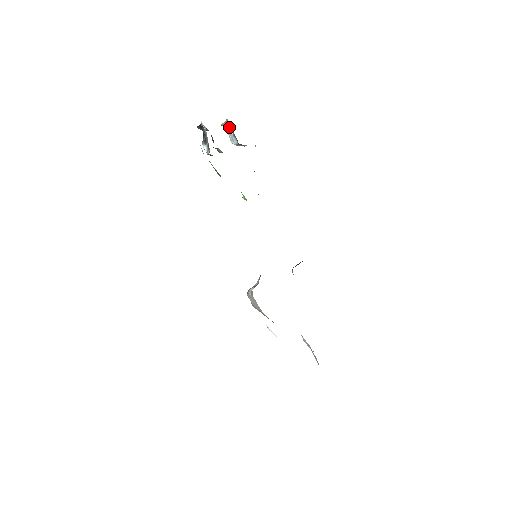
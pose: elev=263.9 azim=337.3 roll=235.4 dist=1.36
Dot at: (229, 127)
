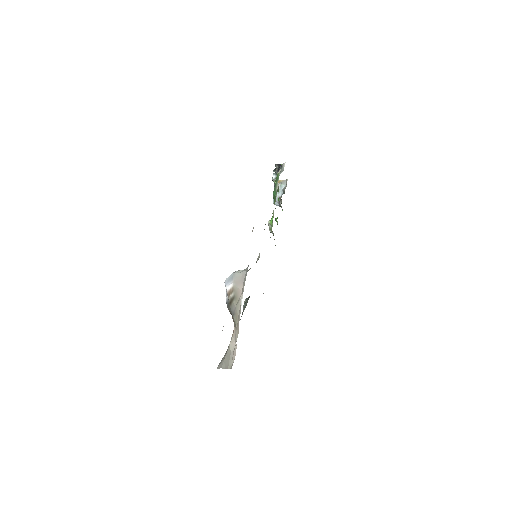
Dot at: (283, 185)
